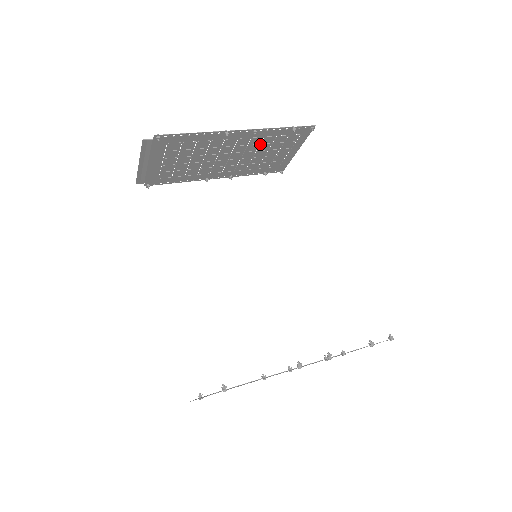
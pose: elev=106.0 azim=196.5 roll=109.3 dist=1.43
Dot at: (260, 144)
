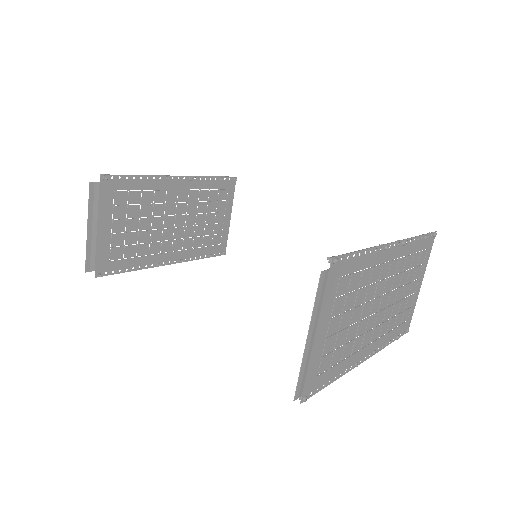
Dot at: (198, 202)
